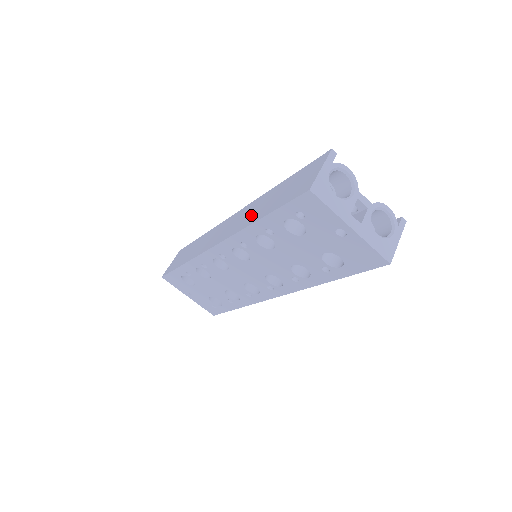
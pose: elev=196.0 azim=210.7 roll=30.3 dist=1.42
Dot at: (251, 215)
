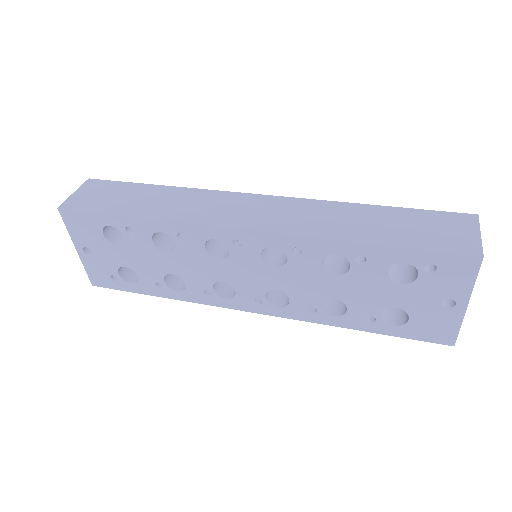
Dot at: (331, 224)
